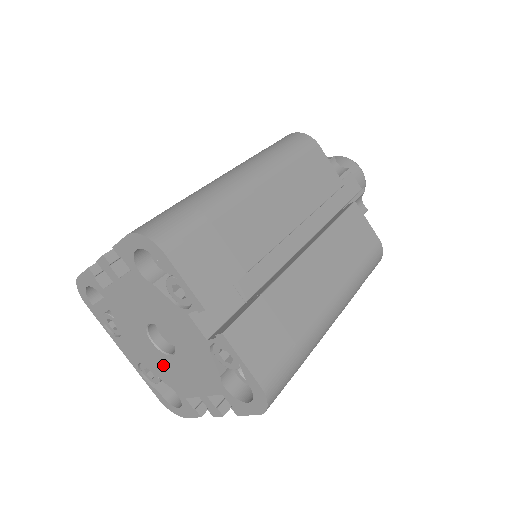
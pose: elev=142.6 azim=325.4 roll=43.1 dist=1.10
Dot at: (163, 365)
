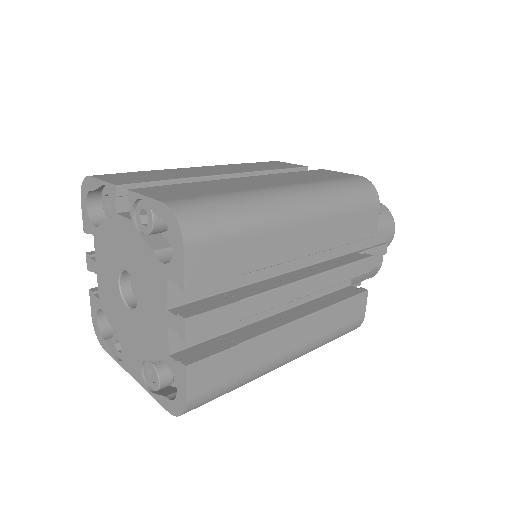
Dot at: (143, 330)
